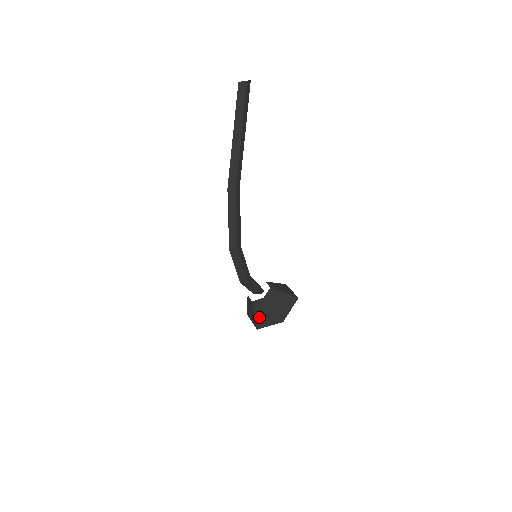
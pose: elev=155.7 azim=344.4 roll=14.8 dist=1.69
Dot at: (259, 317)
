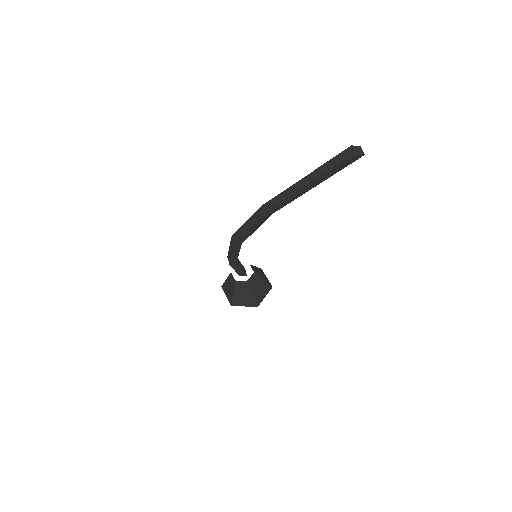
Dot at: (227, 284)
